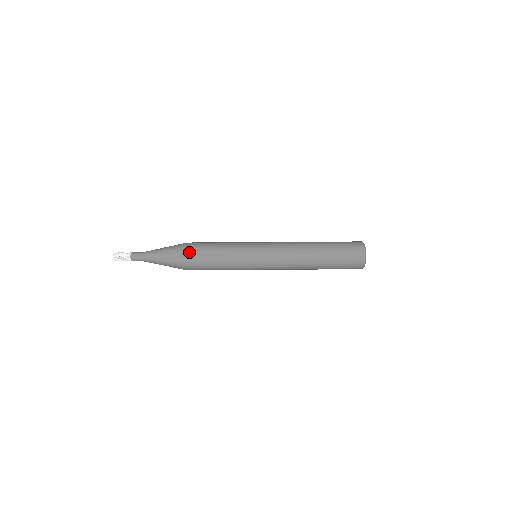
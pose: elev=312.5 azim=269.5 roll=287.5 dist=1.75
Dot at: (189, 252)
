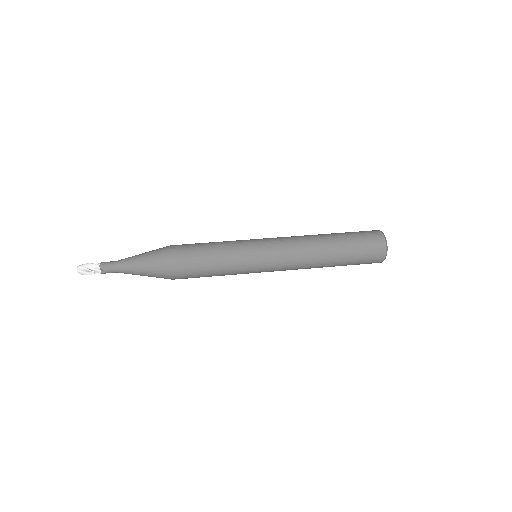
Dot at: (174, 254)
